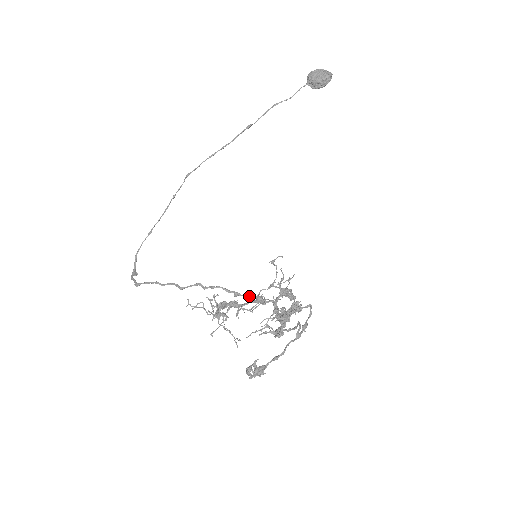
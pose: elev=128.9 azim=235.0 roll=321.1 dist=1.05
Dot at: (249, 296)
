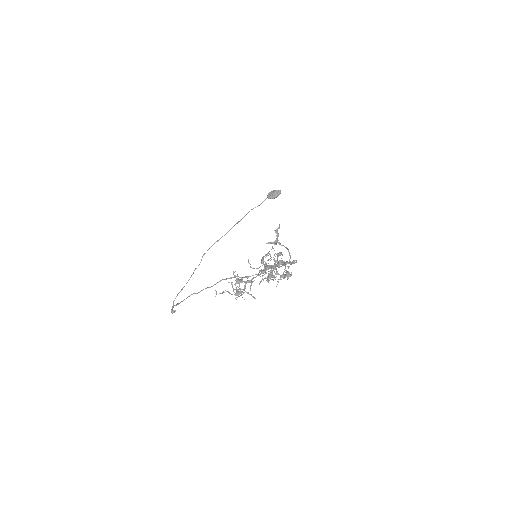
Dot at: (256, 274)
